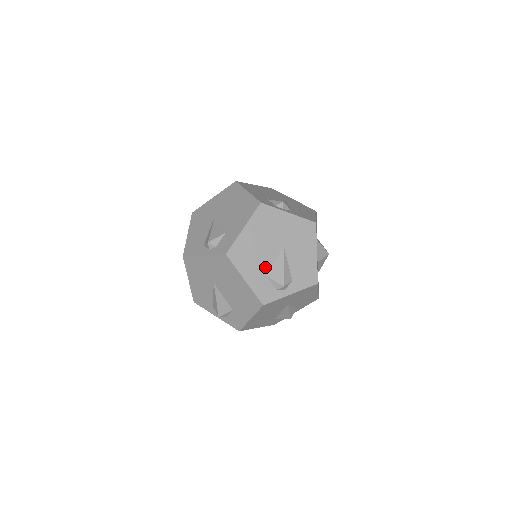
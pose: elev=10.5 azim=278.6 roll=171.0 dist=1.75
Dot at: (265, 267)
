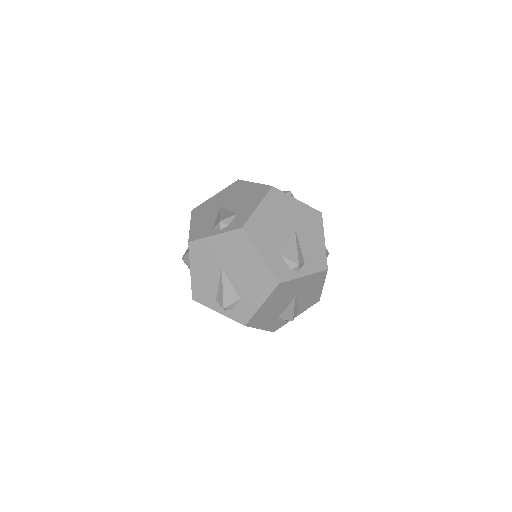
Dot at: (278, 315)
